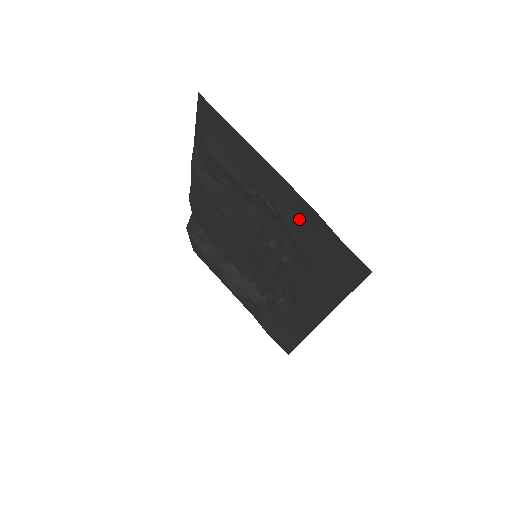
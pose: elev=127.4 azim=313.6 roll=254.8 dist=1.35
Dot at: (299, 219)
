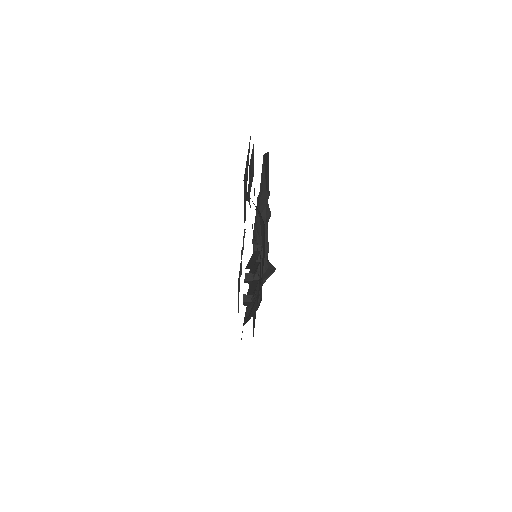
Dot at: occluded
